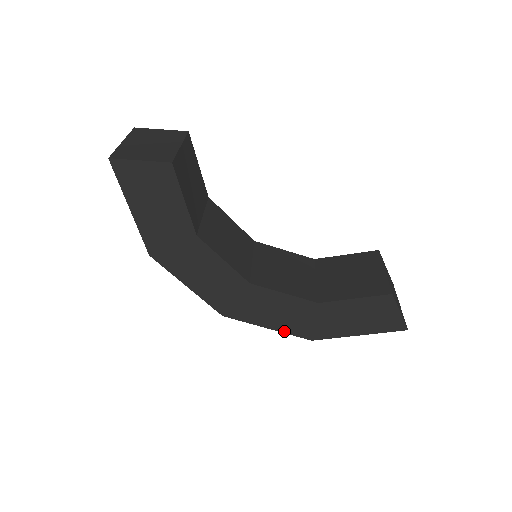
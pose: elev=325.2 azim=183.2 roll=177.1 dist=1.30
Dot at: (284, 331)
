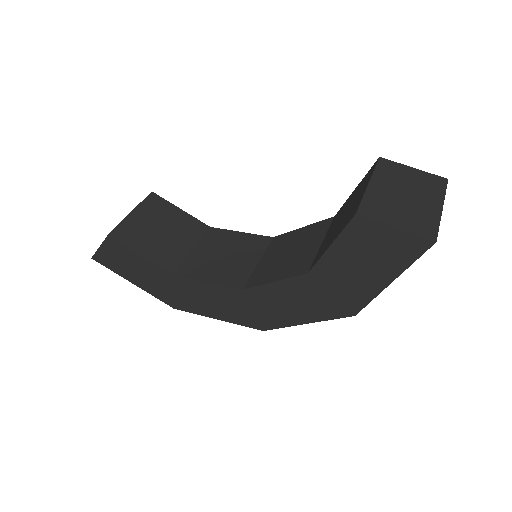
Dot at: (320, 319)
